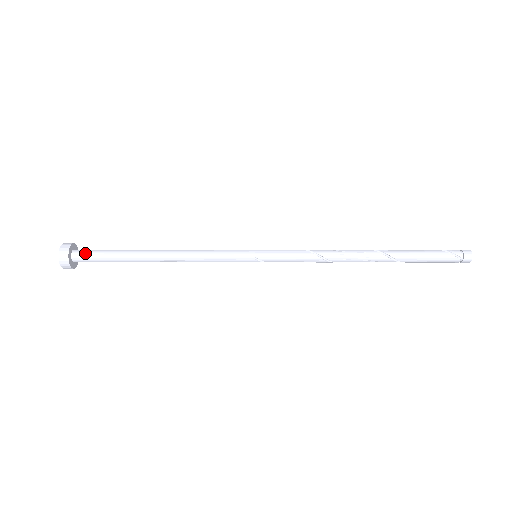
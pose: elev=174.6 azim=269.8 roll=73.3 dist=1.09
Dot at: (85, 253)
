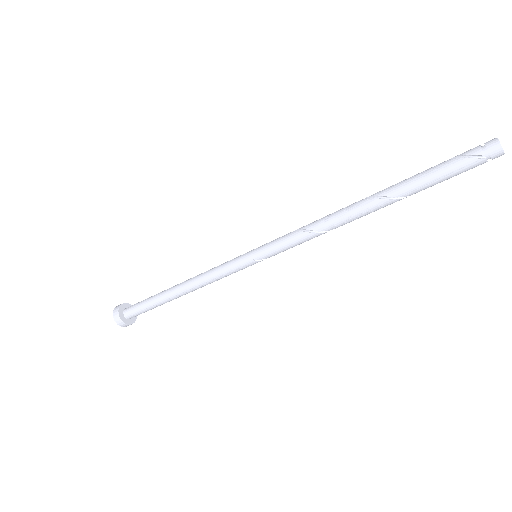
Dot at: (131, 310)
